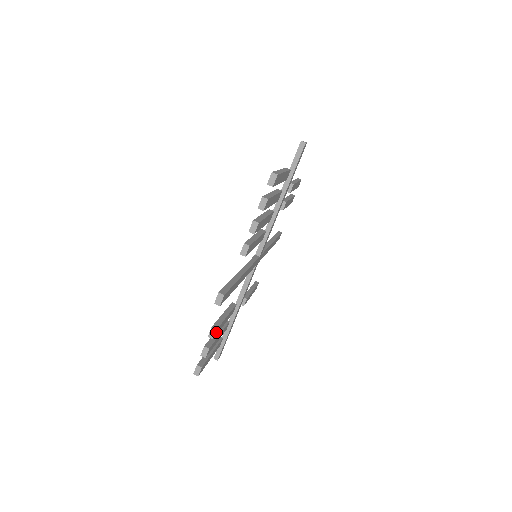
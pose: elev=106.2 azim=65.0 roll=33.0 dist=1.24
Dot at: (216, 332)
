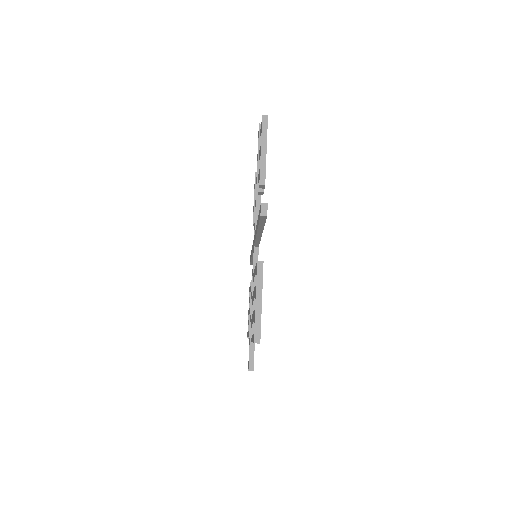
Dot at: occluded
